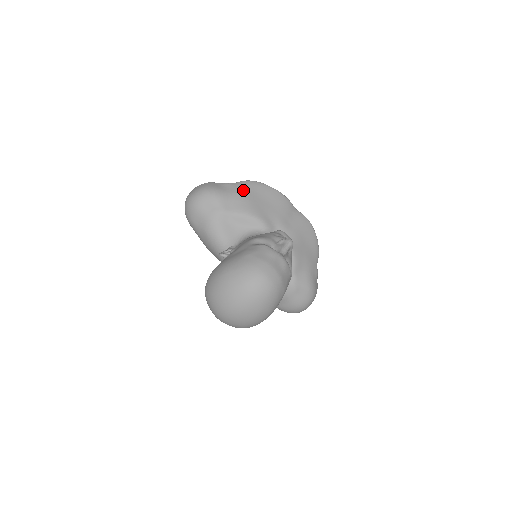
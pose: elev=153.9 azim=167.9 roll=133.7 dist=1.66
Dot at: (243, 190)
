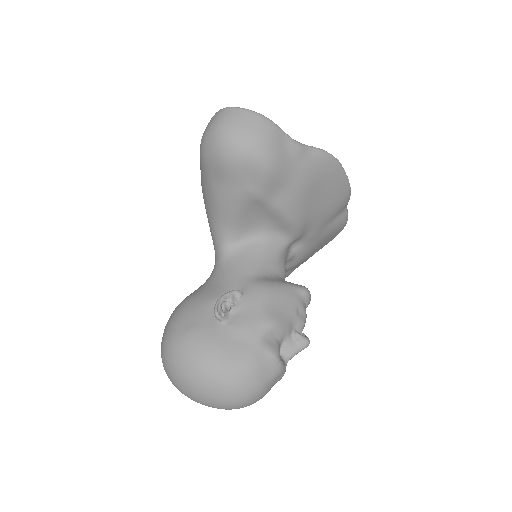
Dot at: (310, 173)
